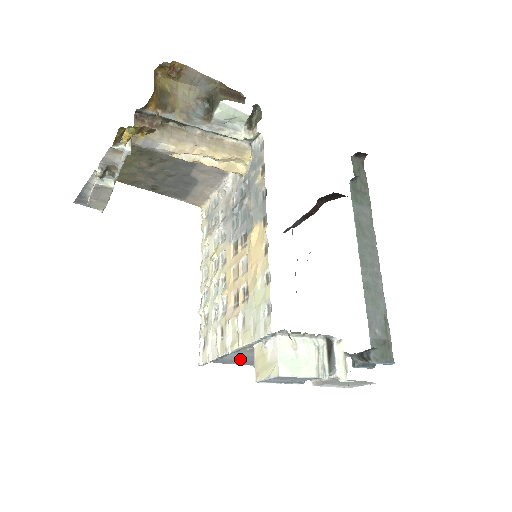
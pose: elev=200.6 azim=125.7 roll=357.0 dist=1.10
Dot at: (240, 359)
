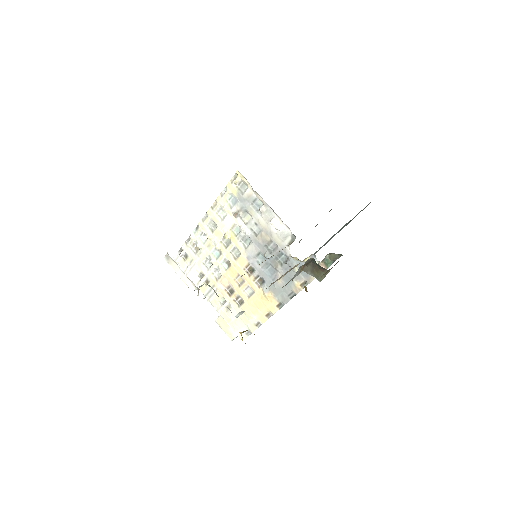
Dot at: occluded
